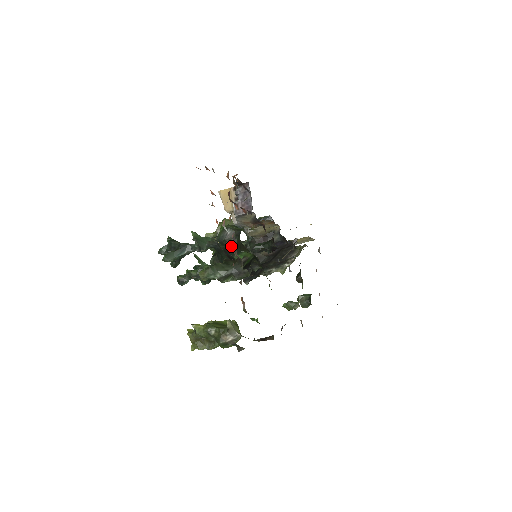
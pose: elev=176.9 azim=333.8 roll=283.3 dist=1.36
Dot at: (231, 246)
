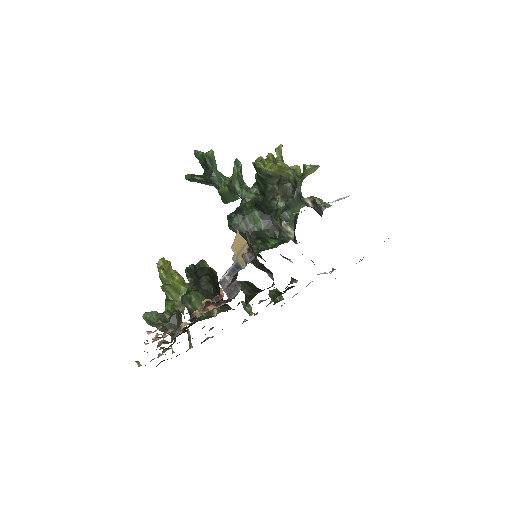
Dot at: occluded
